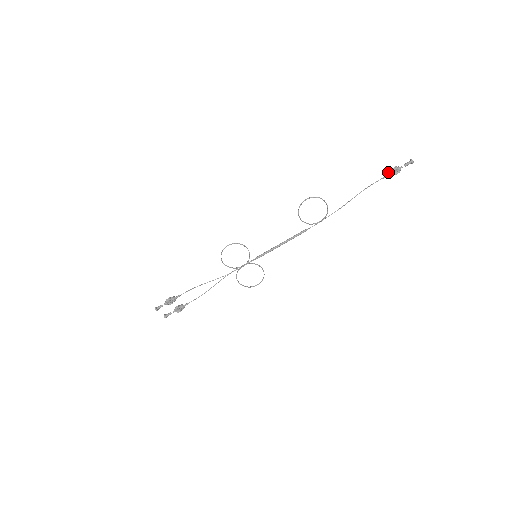
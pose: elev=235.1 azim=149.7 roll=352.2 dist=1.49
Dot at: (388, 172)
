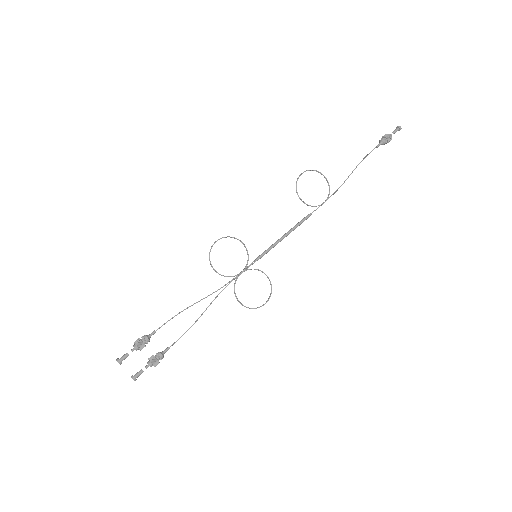
Dot at: (380, 140)
